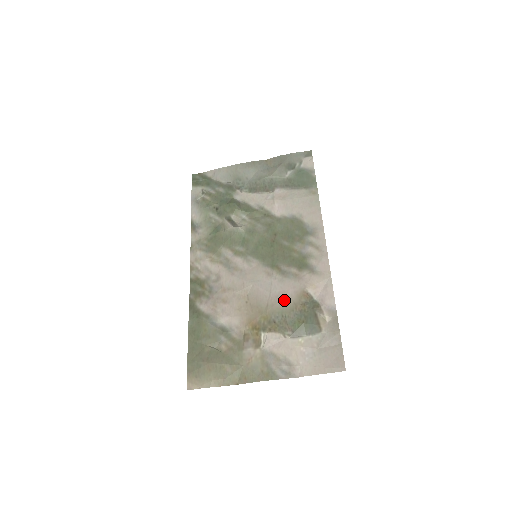
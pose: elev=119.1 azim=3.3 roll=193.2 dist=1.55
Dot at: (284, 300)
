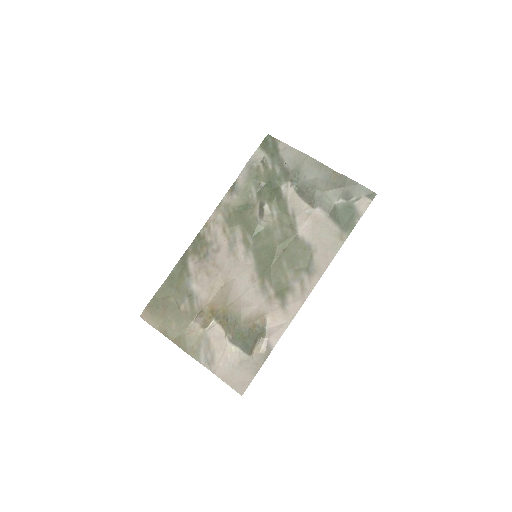
Dot at: (246, 310)
